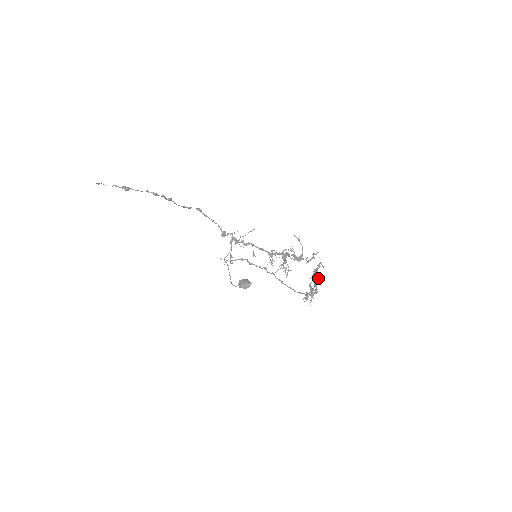
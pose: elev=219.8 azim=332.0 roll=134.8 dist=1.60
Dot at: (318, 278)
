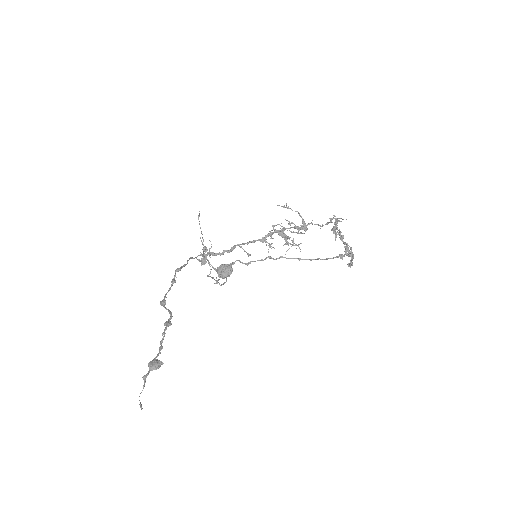
Dot at: (340, 234)
